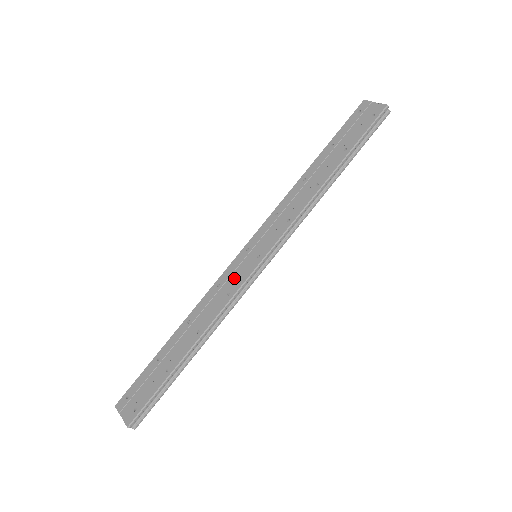
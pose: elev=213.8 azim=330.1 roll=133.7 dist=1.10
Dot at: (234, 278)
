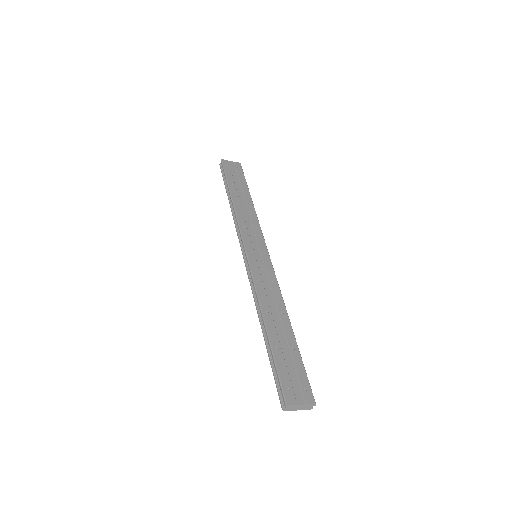
Dot at: (264, 271)
